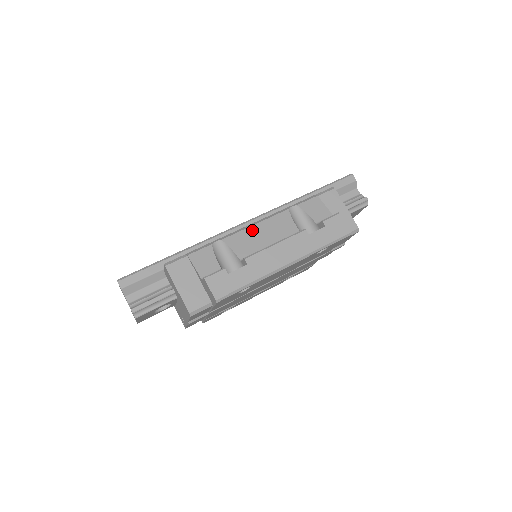
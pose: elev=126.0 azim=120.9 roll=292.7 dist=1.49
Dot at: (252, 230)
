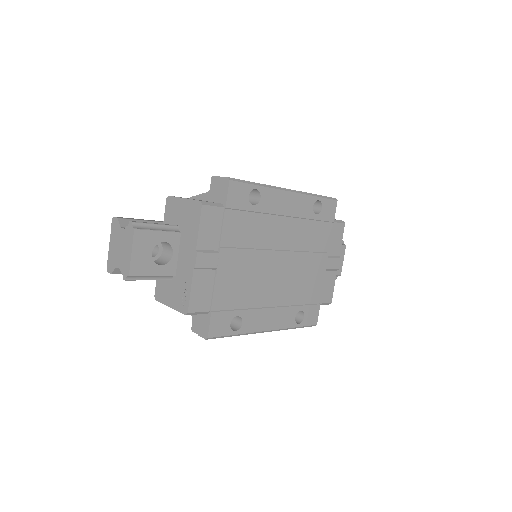
Dot at: occluded
